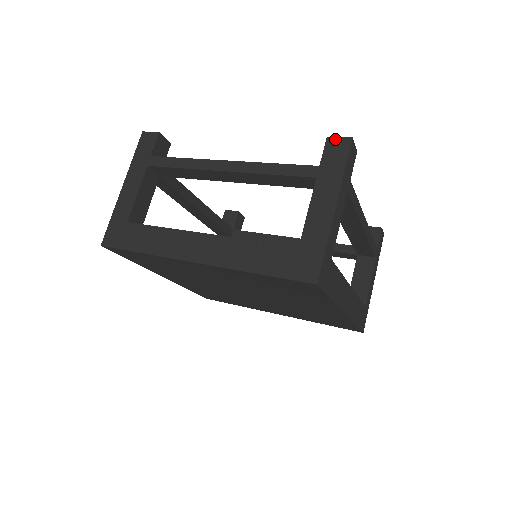
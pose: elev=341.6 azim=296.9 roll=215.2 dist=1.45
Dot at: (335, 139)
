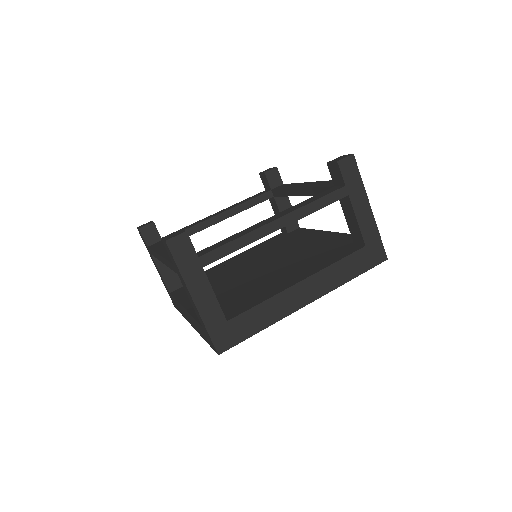
Dot at: (344, 161)
